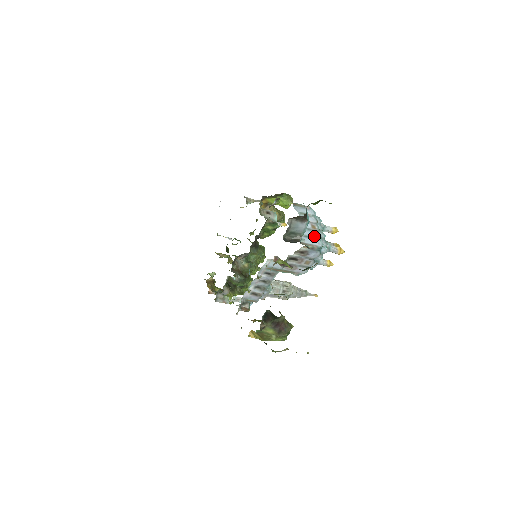
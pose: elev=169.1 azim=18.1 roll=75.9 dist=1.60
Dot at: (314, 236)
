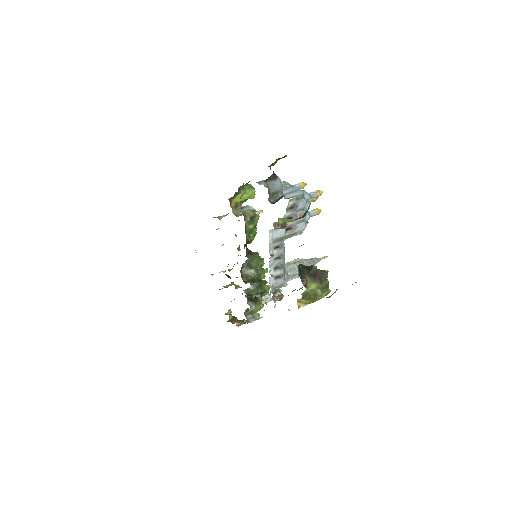
Dot at: (291, 191)
